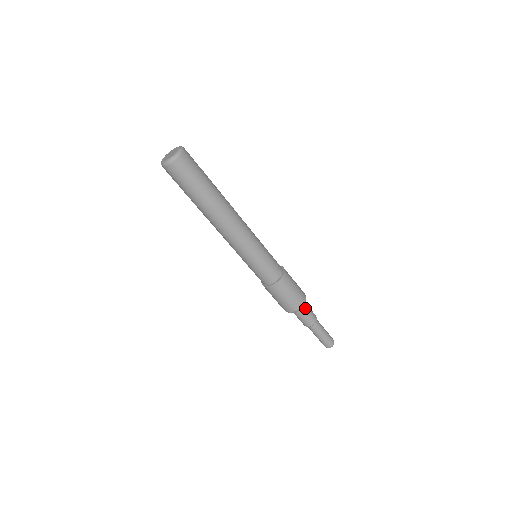
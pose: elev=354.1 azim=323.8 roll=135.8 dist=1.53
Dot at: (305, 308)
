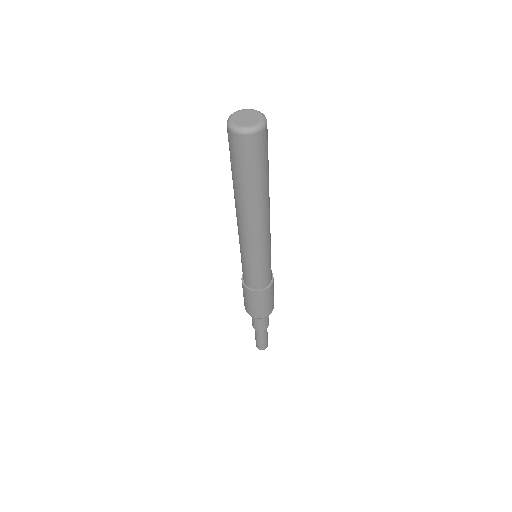
Dot at: occluded
